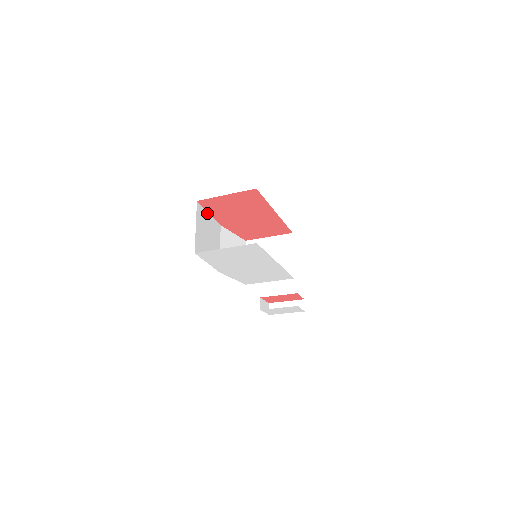
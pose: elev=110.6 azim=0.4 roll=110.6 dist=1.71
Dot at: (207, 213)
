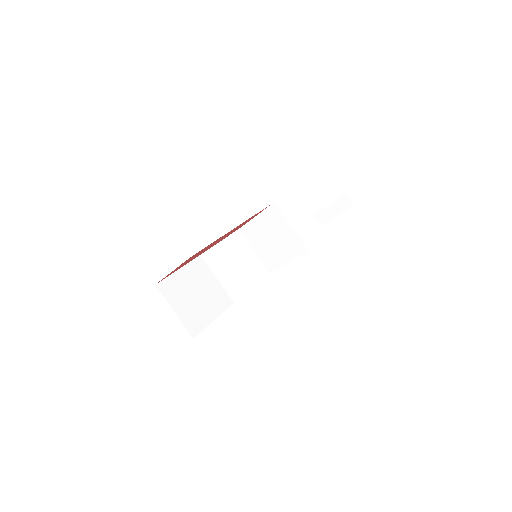
Dot at: (176, 273)
